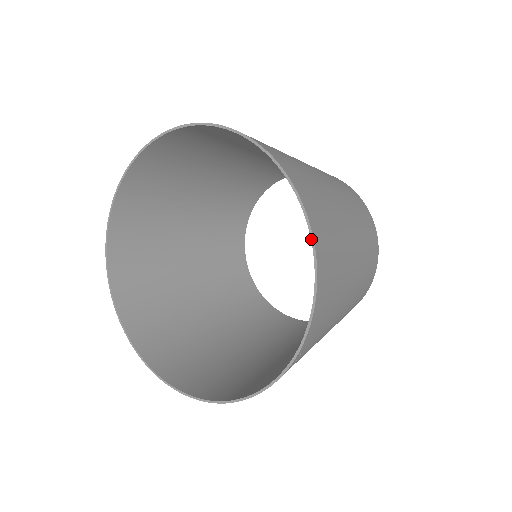
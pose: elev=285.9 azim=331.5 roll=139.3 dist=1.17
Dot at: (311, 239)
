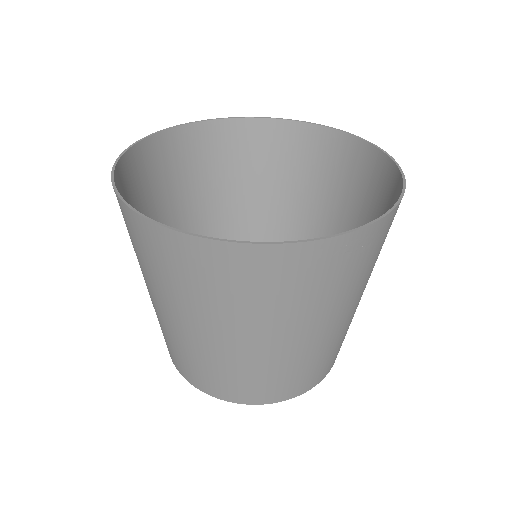
Dot at: (355, 136)
